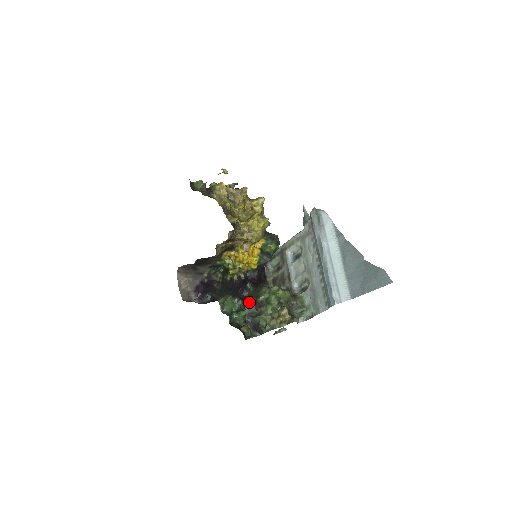
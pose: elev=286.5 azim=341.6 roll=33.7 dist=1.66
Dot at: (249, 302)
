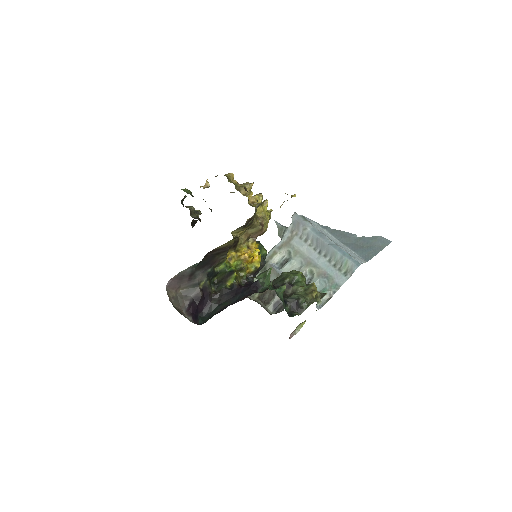
Dot at: (275, 287)
